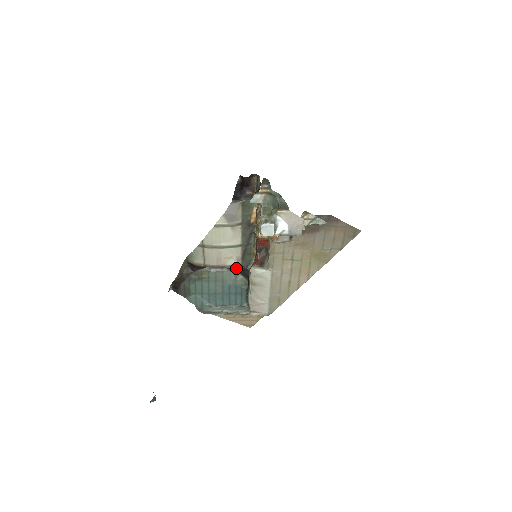
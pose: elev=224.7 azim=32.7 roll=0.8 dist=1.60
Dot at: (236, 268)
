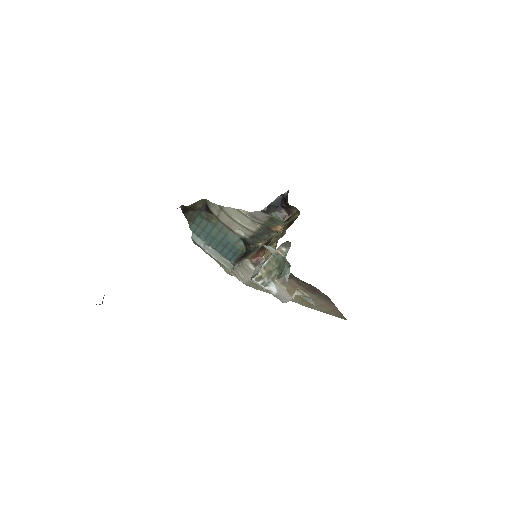
Dot at: (242, 238)
